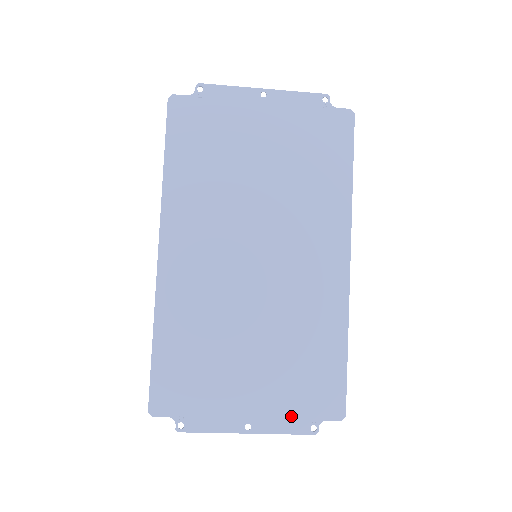
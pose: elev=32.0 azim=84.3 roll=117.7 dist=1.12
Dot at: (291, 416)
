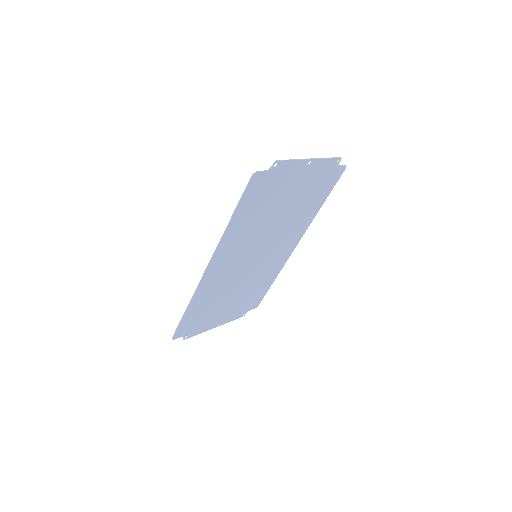
Dot at: (237, 315)
